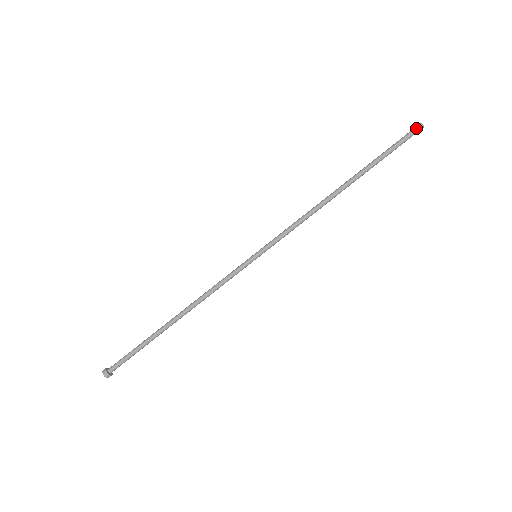
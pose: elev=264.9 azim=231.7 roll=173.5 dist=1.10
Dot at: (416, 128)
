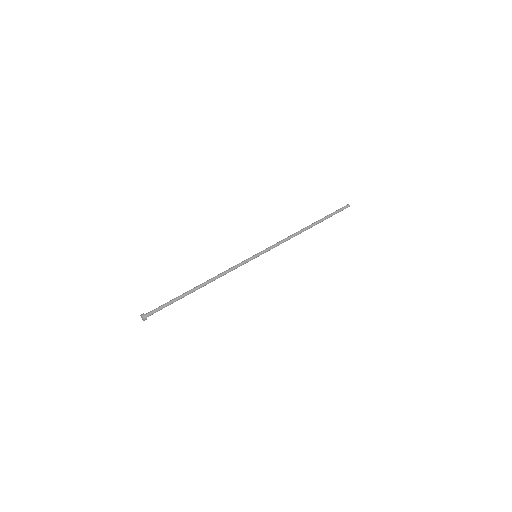
Dot at: (346, 206)
